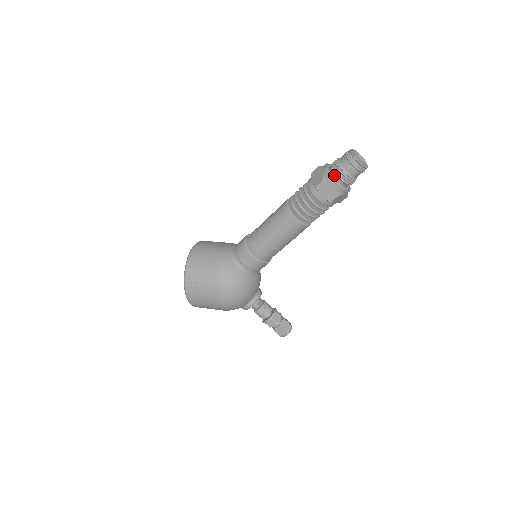
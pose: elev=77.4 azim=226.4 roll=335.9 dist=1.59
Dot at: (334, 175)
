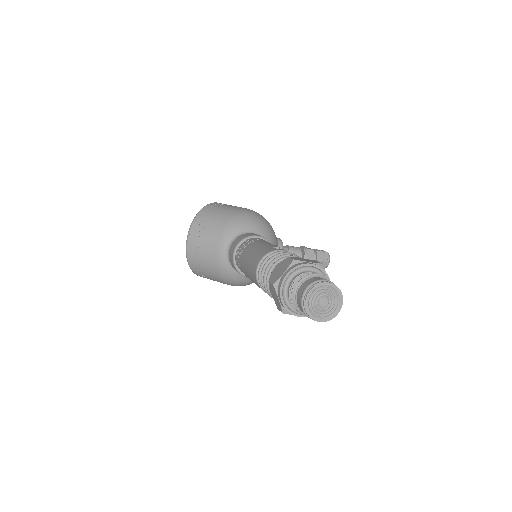
Dot at: occluded
